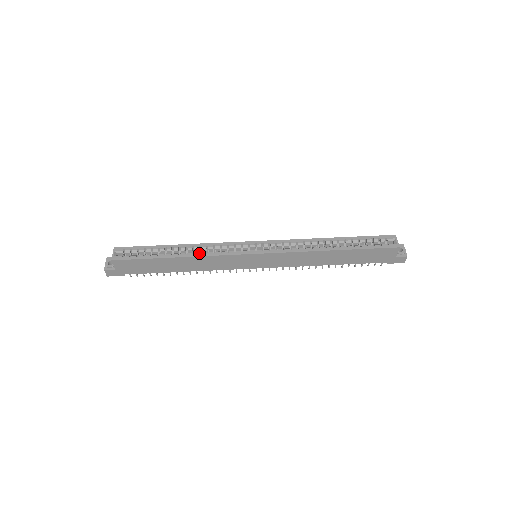
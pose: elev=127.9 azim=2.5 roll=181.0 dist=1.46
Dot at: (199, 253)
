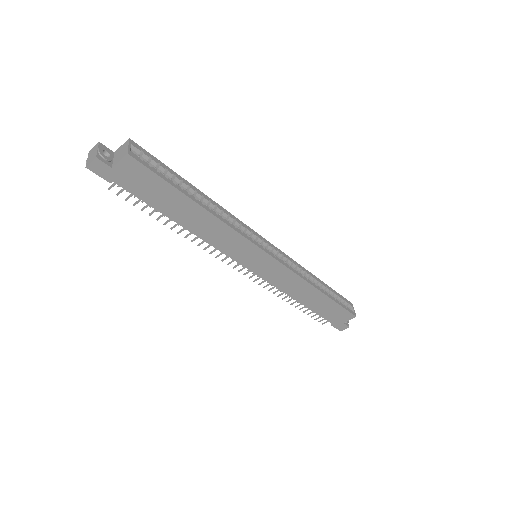
Dot at: occluded
